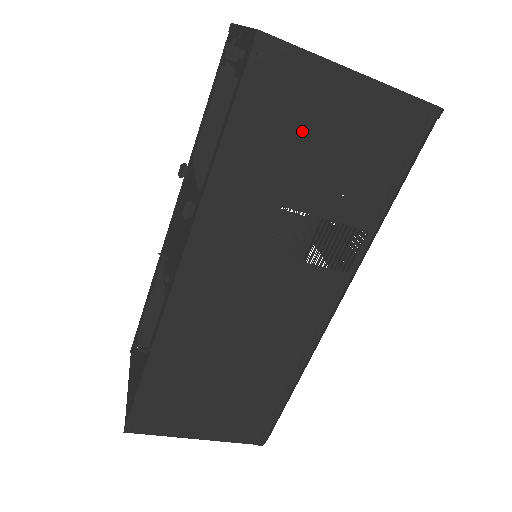
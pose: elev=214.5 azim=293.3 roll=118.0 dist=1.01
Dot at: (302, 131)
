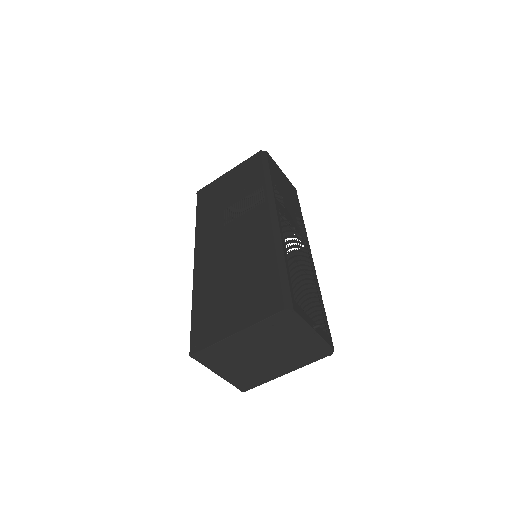
Dot at: (220, 193)
